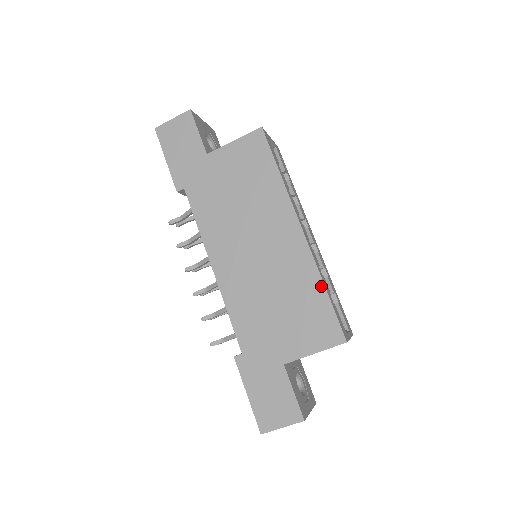
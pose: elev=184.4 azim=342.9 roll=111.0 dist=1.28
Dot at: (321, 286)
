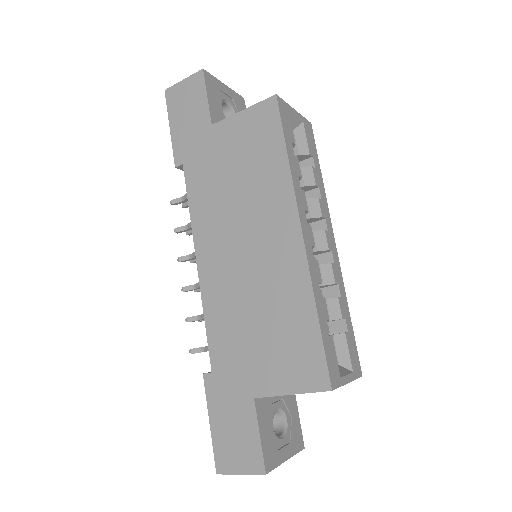
Dot at: (312, 310)
